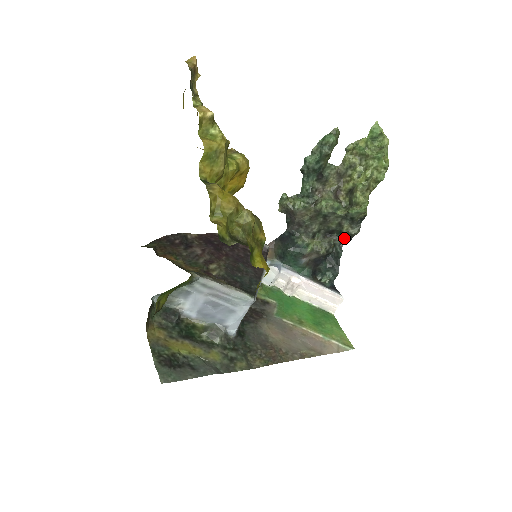
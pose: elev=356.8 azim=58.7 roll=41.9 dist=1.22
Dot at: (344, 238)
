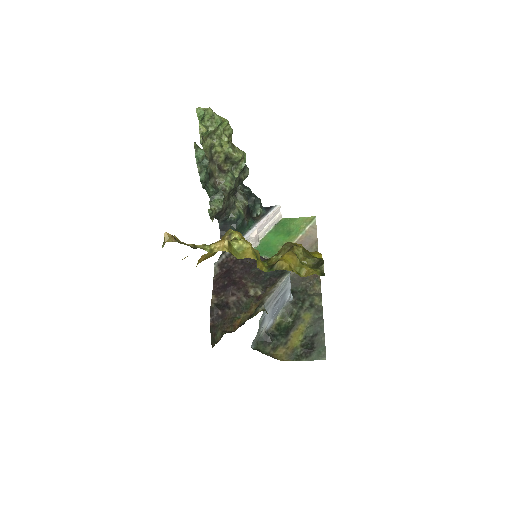
Dot at: occluded
